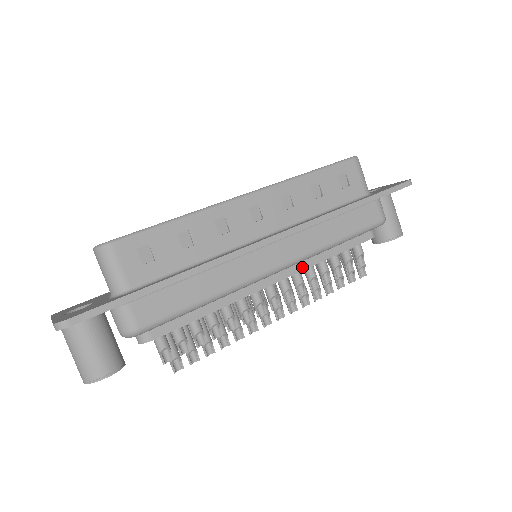
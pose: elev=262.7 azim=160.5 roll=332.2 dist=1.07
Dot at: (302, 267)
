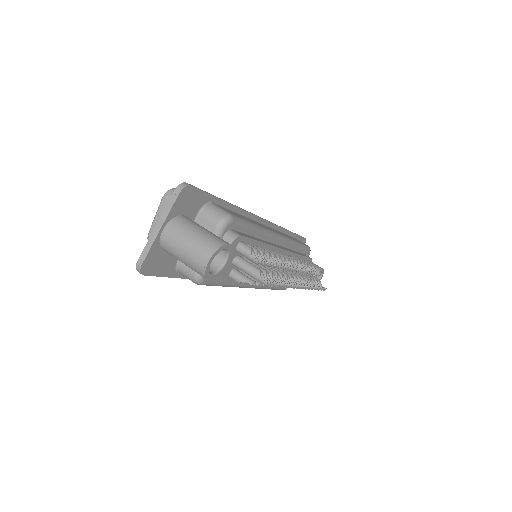
Dot at: (290, 251)
